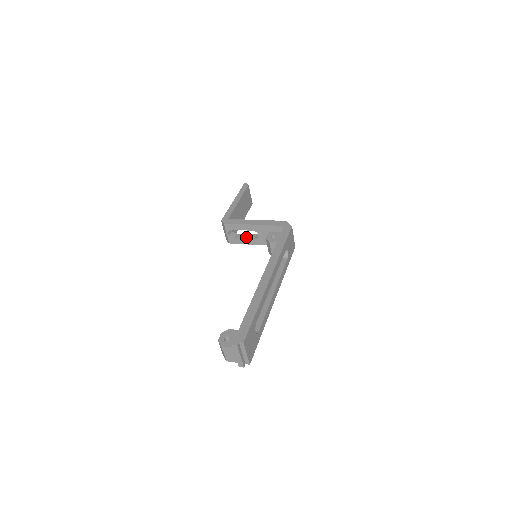
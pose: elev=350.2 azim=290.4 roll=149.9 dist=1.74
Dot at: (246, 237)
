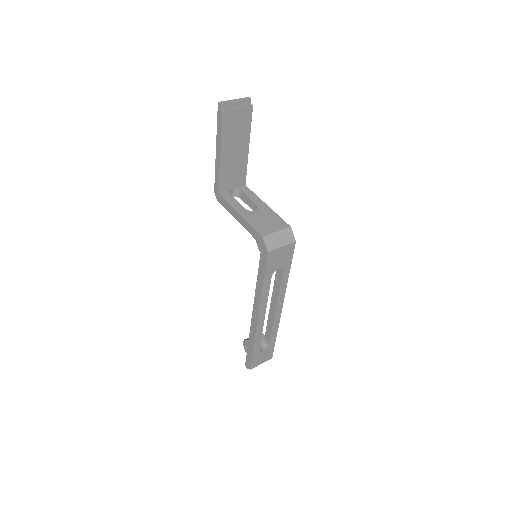
Dot at: (249, 205)
